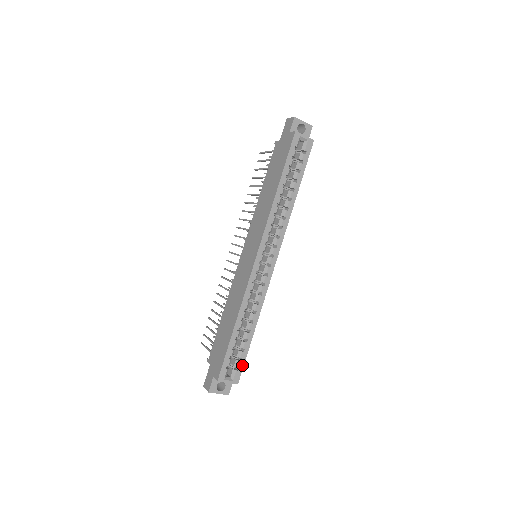
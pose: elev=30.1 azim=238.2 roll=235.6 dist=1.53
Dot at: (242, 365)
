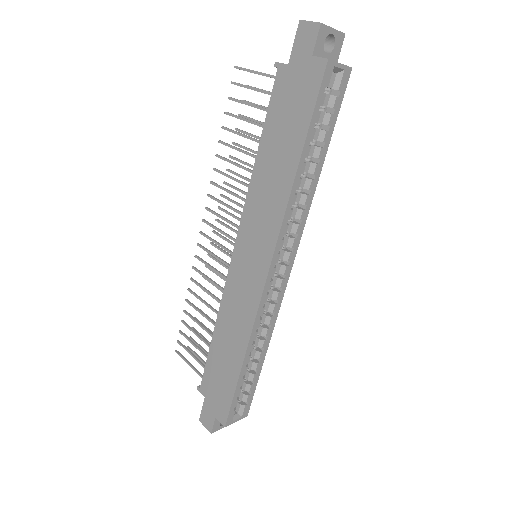
Dot at: (251, 397)
